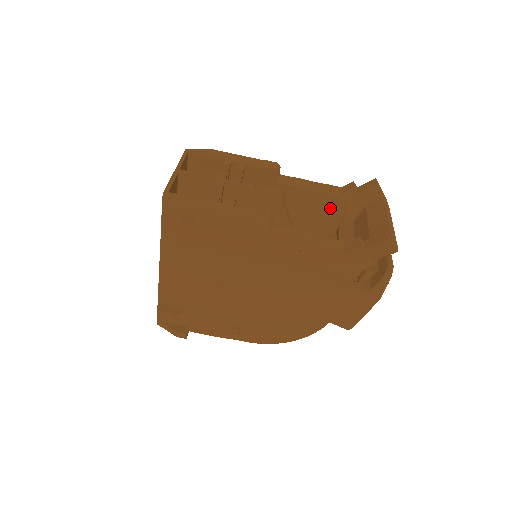
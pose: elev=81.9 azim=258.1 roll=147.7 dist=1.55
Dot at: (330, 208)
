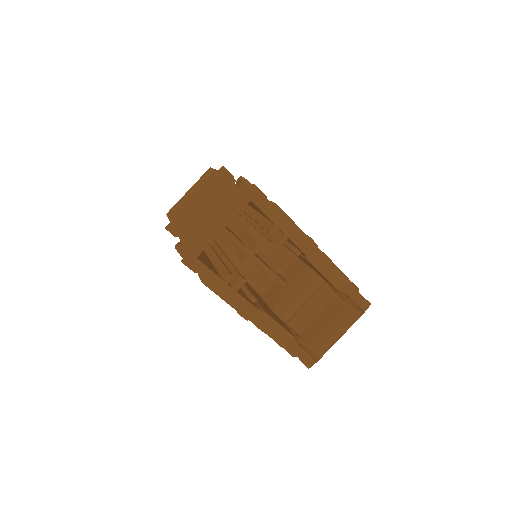
Dot at: (328, 282)
